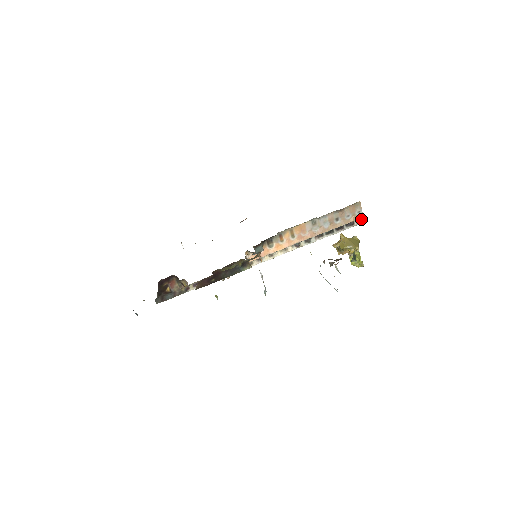
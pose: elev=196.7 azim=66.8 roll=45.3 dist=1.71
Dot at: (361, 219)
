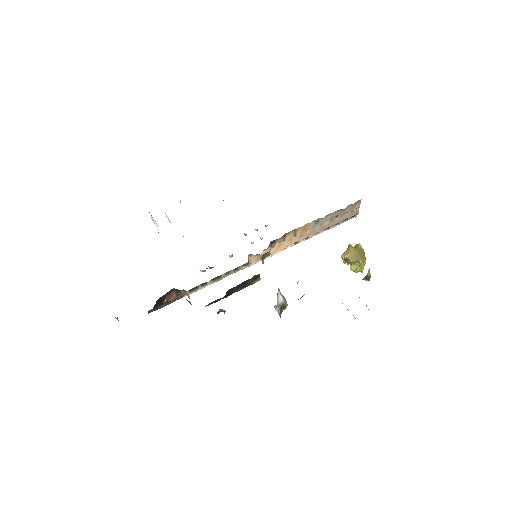
Dot at: (355, 213)
